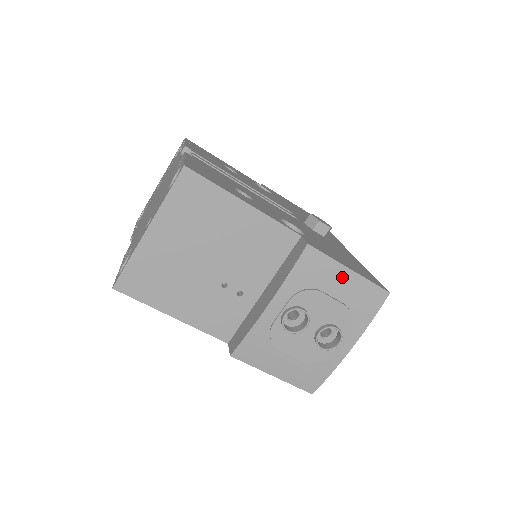
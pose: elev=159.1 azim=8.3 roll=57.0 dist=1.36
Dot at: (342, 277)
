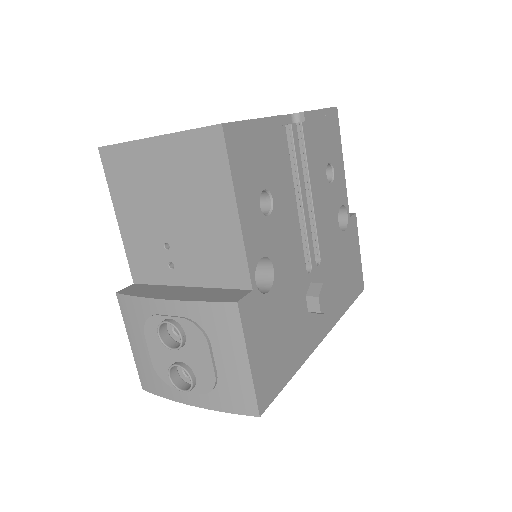
Dot at: (236, 357)
